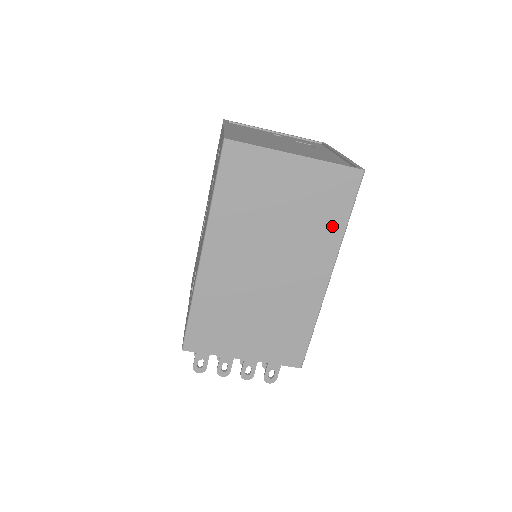
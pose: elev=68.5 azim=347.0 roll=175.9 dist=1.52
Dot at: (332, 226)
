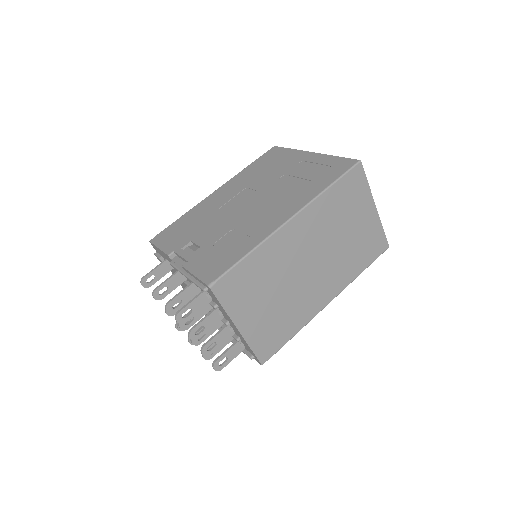
Dot at: (356, 267)
